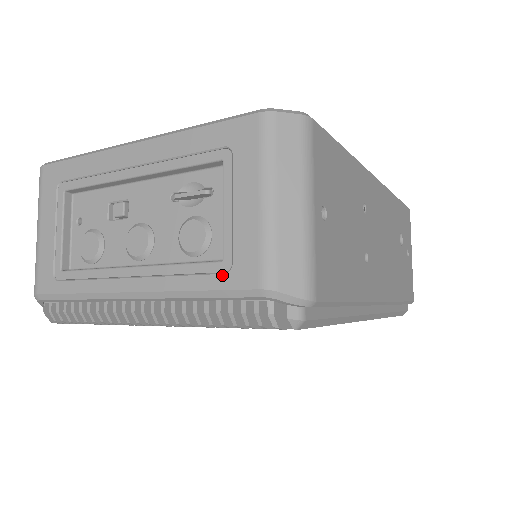
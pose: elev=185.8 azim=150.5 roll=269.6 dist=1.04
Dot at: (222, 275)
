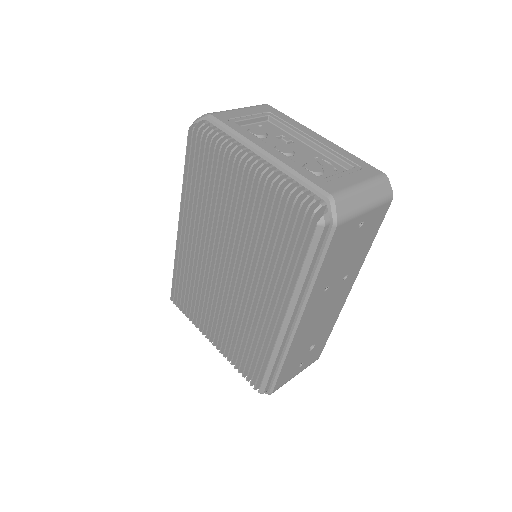
Dot at: (318, 180)
